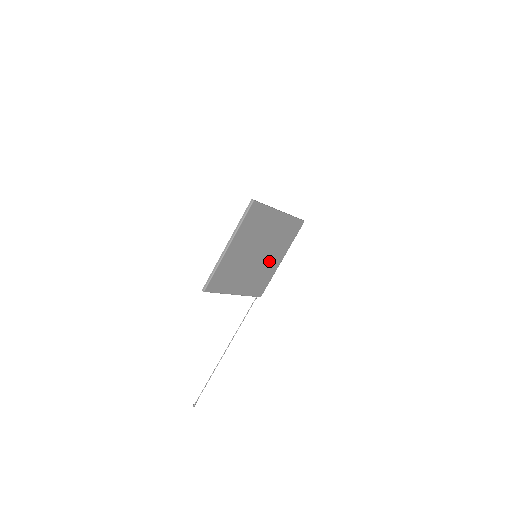
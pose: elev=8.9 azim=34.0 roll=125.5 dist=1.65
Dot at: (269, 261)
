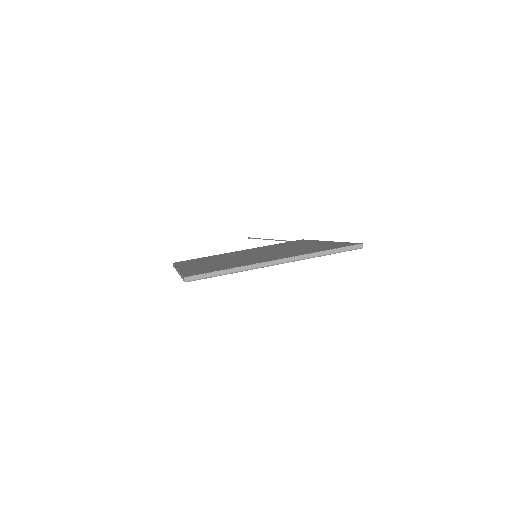
Dot at: occluded
